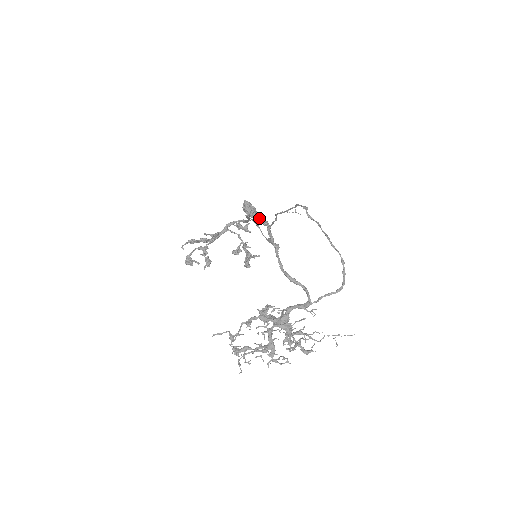
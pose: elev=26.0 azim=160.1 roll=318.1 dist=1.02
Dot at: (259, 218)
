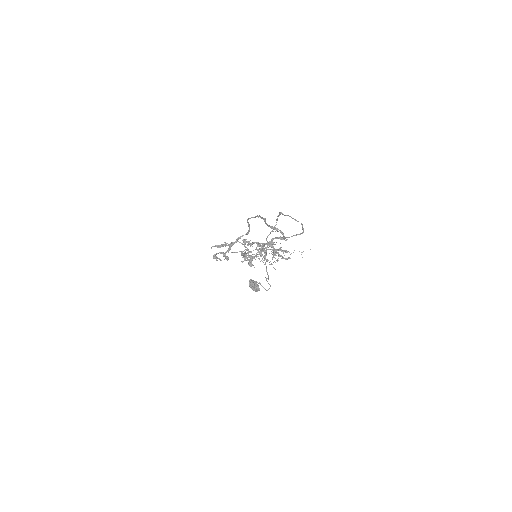
Dot at: (255, 216)
